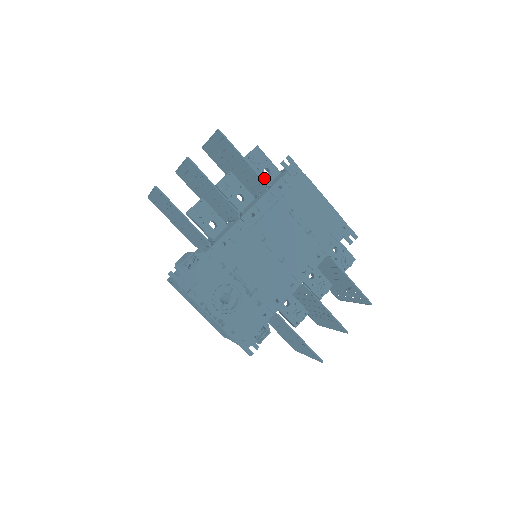
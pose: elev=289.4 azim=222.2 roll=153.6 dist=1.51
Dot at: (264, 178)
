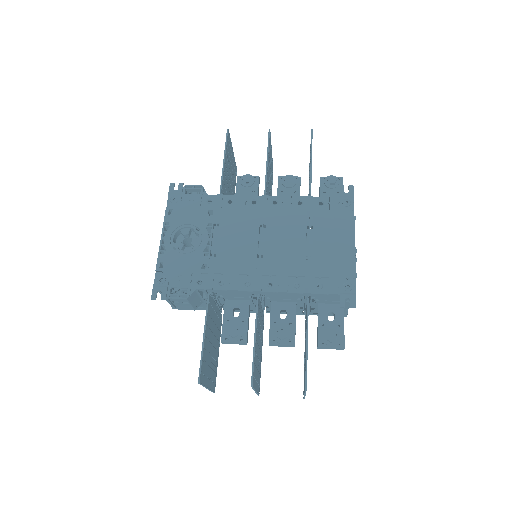
Dot at: occluded
